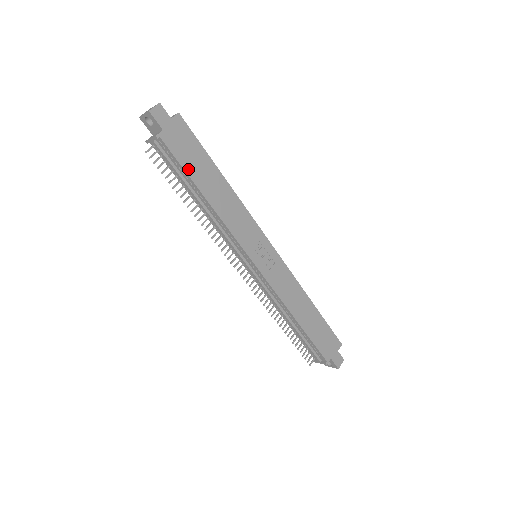
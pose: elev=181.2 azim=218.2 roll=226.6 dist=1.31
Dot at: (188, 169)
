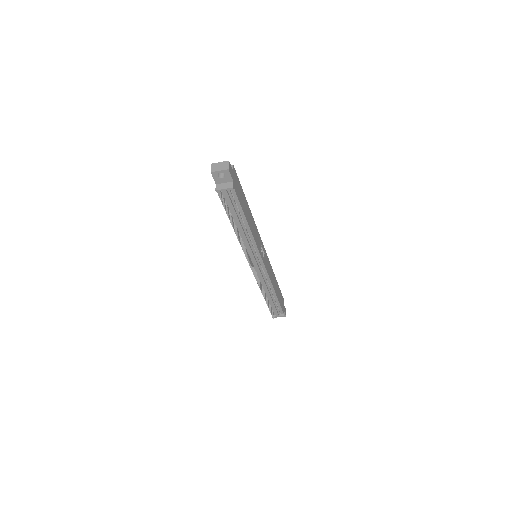
Dot at: (242, 206)
